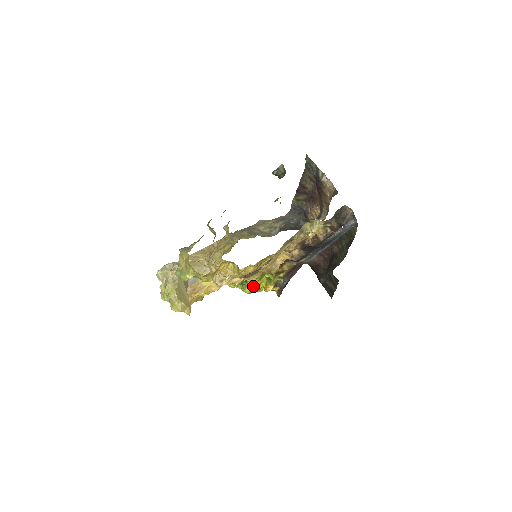
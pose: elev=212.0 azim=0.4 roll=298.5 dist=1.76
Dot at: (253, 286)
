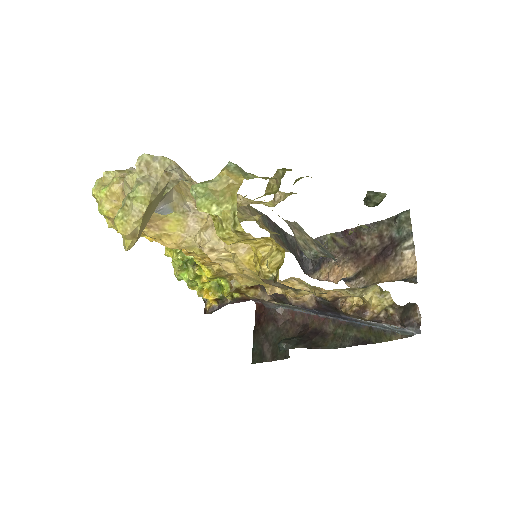
Dot at: (195, 277)
